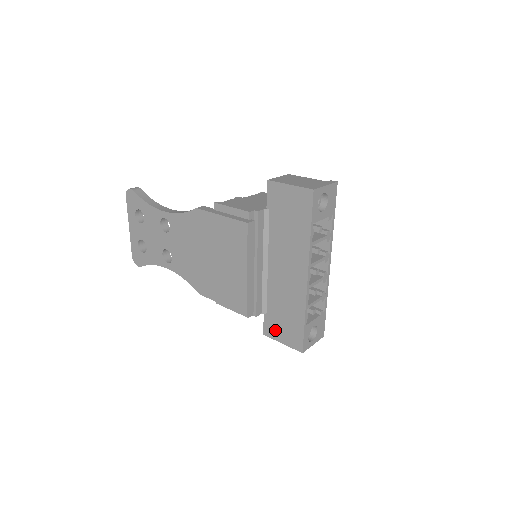
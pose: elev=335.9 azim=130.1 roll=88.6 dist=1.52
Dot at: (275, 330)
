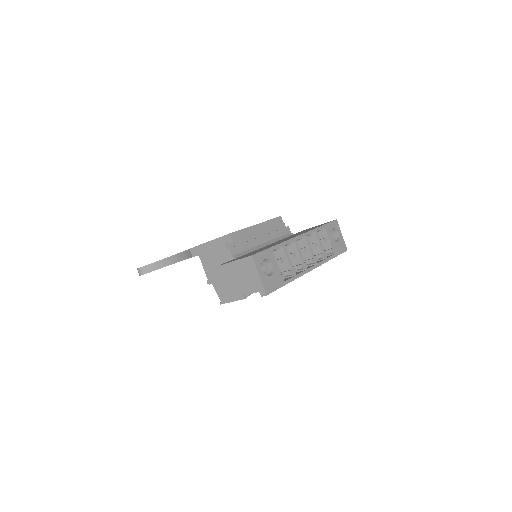
Dot at: occluded
